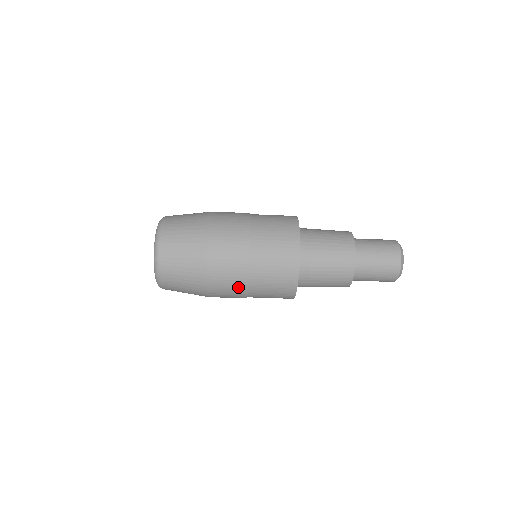
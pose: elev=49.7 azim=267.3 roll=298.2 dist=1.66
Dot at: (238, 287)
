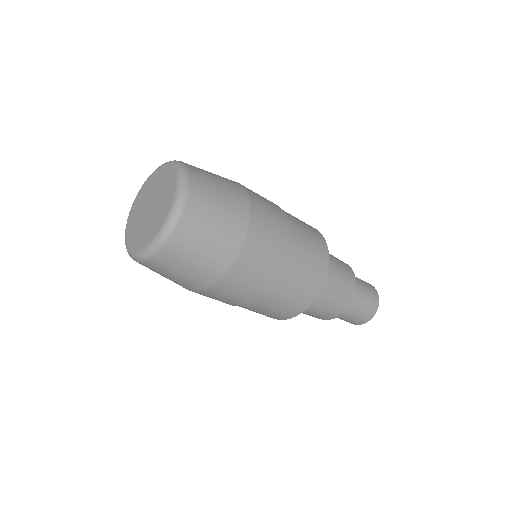
Dot at: (272, 264)
